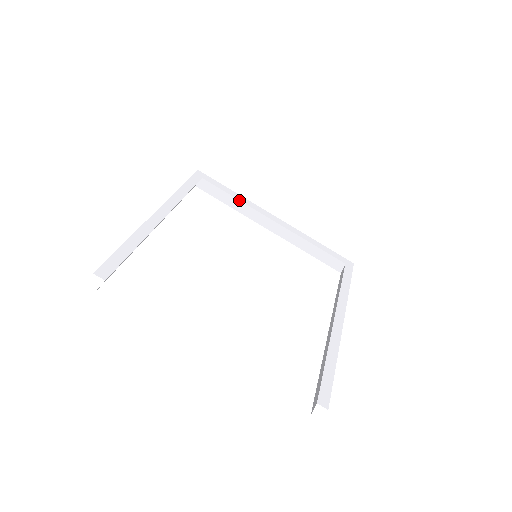
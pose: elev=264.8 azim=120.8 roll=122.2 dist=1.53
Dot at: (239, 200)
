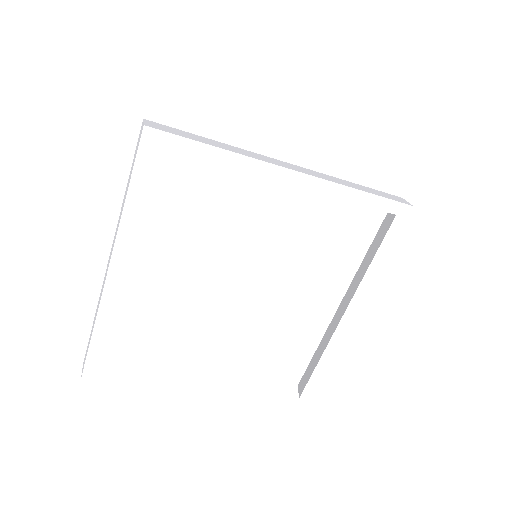
Dot at: (228, 166)
